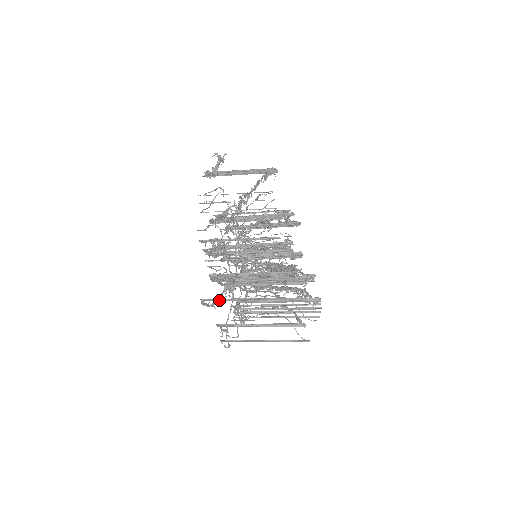
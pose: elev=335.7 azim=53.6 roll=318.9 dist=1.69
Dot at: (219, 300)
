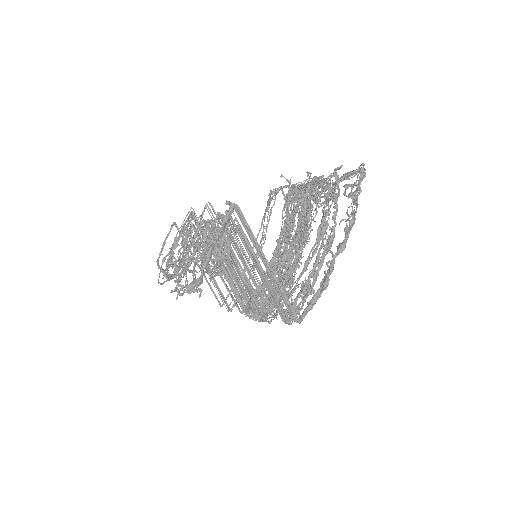
Dot at: occluded
